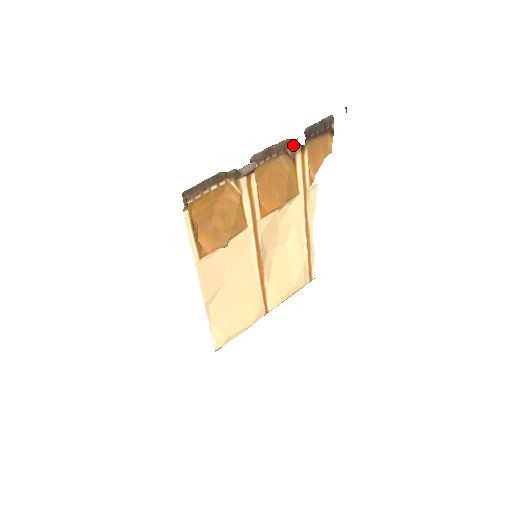
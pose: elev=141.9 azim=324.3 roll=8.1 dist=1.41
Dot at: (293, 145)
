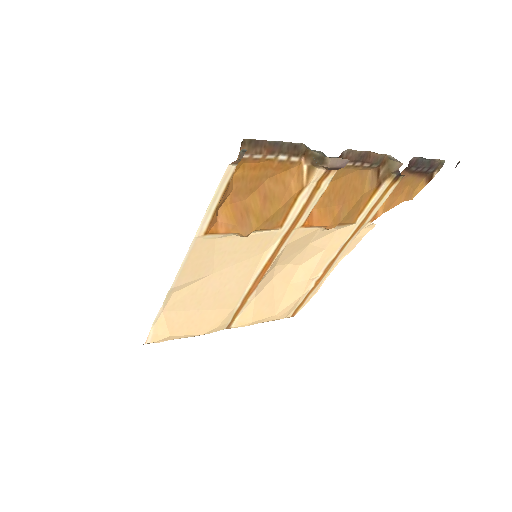
Dot at: (392, 167)
